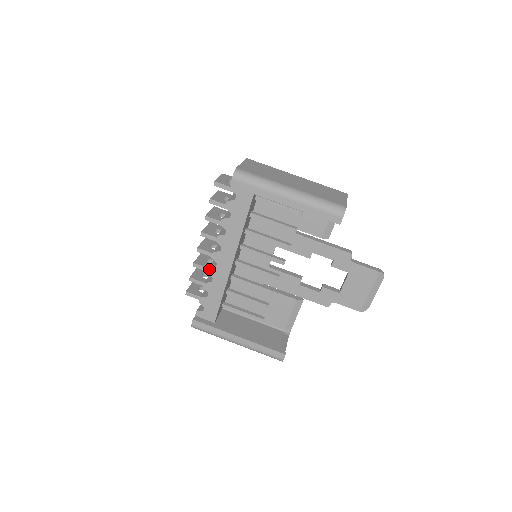
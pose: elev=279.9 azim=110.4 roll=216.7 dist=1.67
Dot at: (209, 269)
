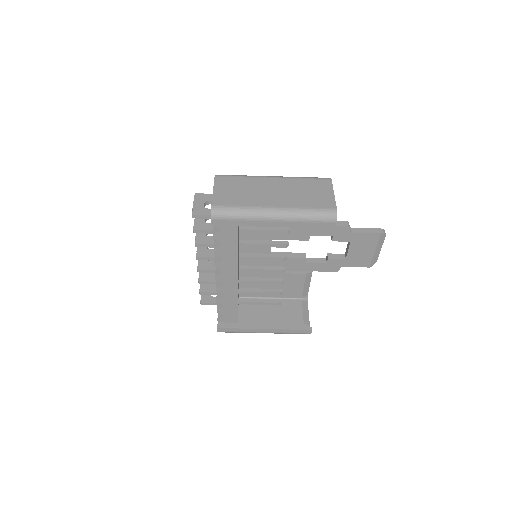
Dot at: (217, 288)
